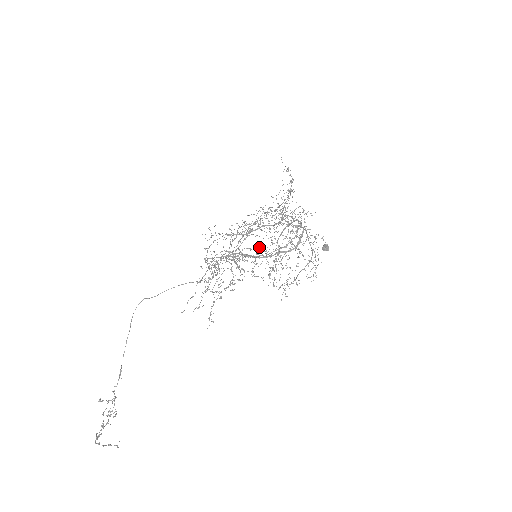
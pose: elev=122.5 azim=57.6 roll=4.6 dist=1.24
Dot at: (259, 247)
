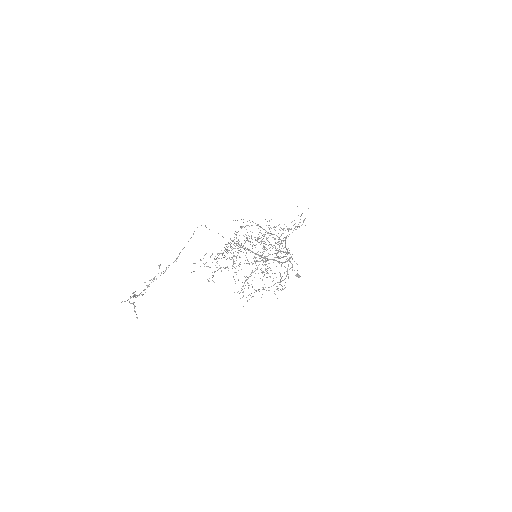
Dot at: occluded
